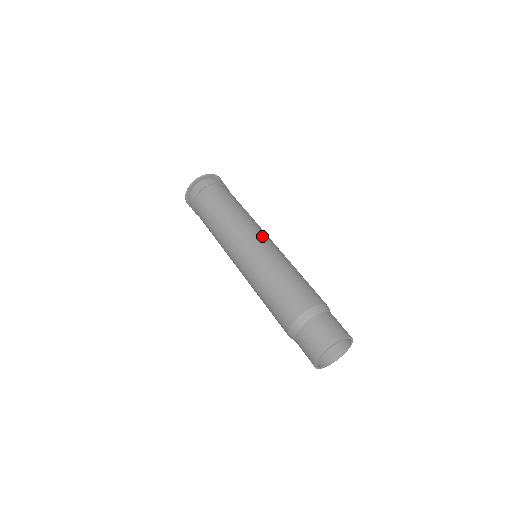
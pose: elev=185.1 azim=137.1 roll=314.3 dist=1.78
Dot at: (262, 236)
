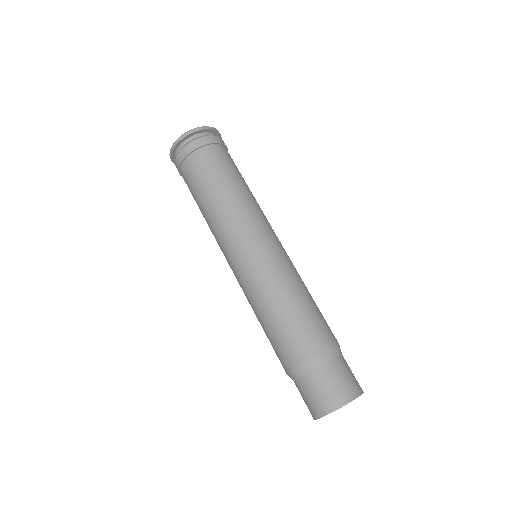
Dot at: (267, 236)
